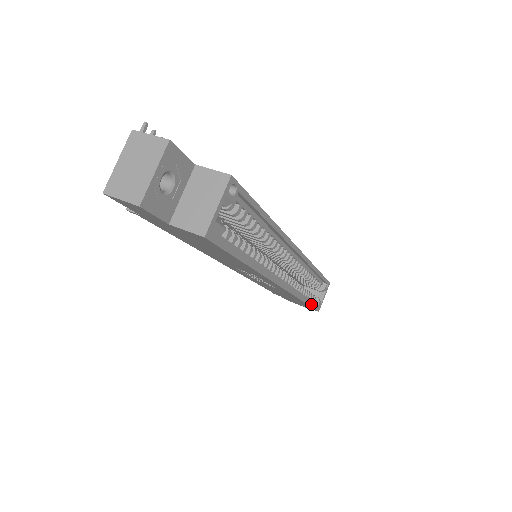
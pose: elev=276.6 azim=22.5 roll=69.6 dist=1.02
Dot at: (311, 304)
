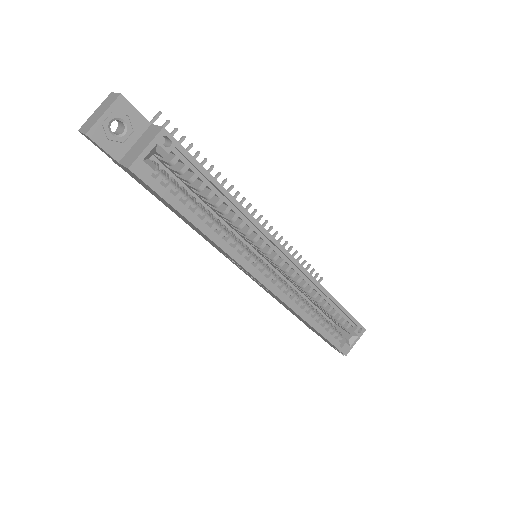
Dot at: (326, 336)
